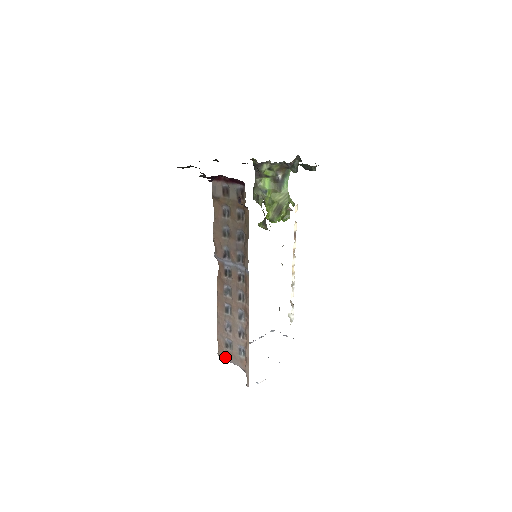
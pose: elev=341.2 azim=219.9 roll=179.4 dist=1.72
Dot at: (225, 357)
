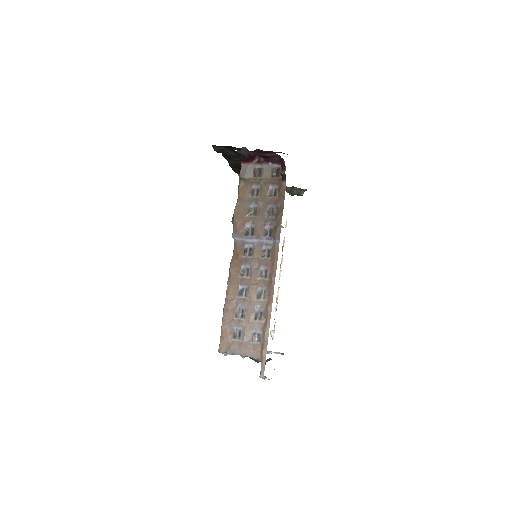
Dot at: (231, 350)
